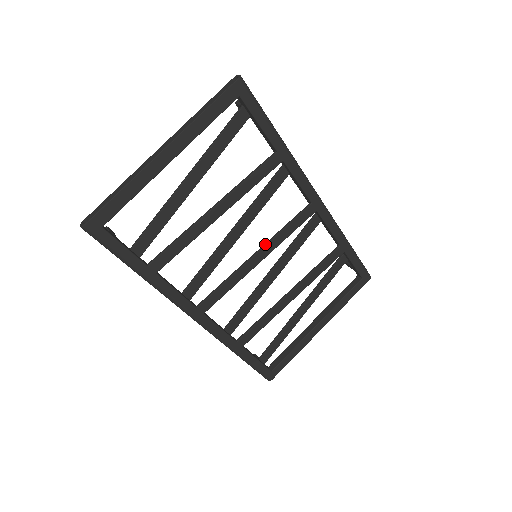
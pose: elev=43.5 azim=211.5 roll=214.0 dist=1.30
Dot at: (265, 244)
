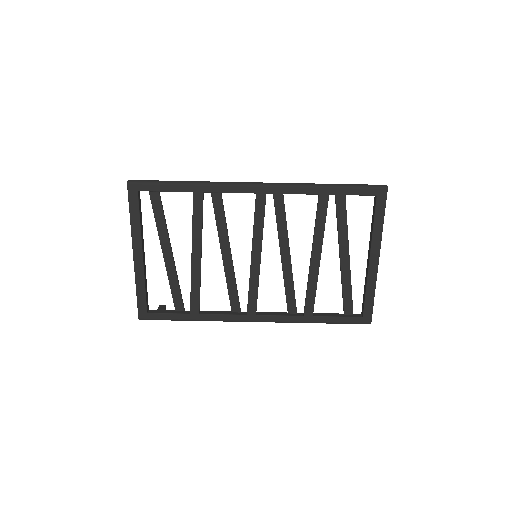
Dot at: occluded
